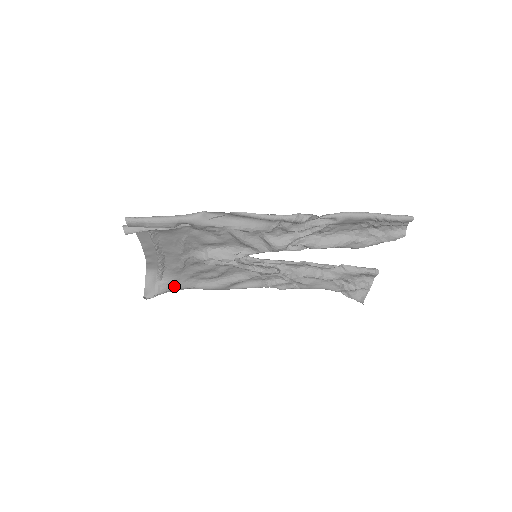
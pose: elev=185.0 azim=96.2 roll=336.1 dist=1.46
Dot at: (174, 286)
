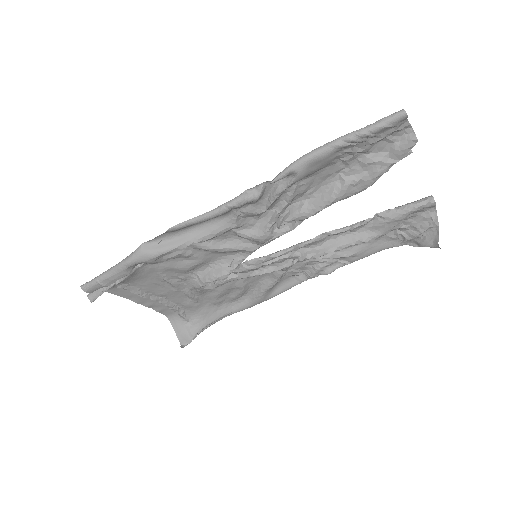
Dot at: (207, 321)
